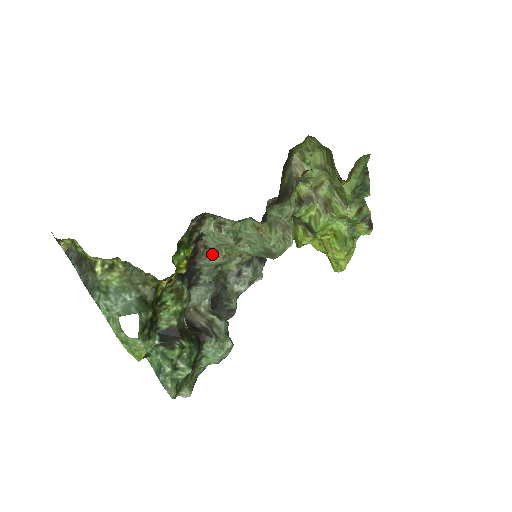
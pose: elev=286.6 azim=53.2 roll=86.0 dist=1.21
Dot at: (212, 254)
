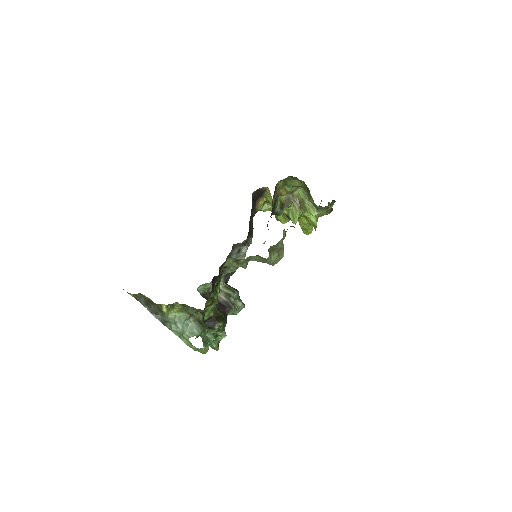
Dot at: (229, 269)
